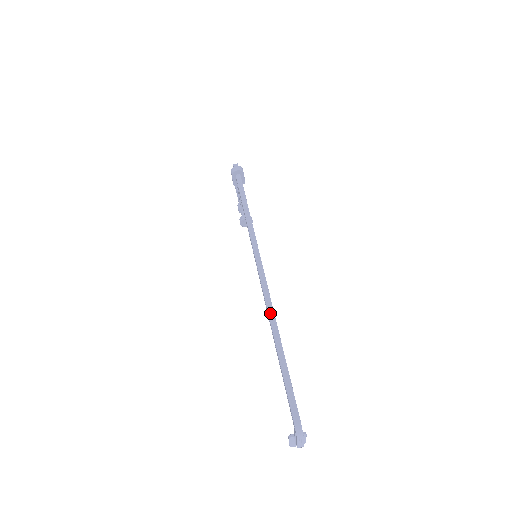
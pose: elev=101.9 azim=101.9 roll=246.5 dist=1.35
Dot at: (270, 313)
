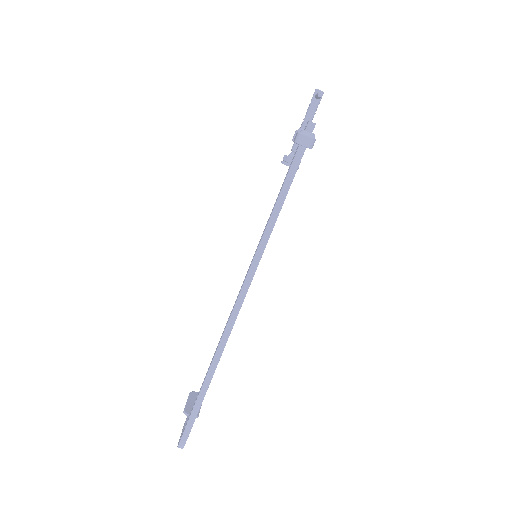
Dot at: (217, 354)
